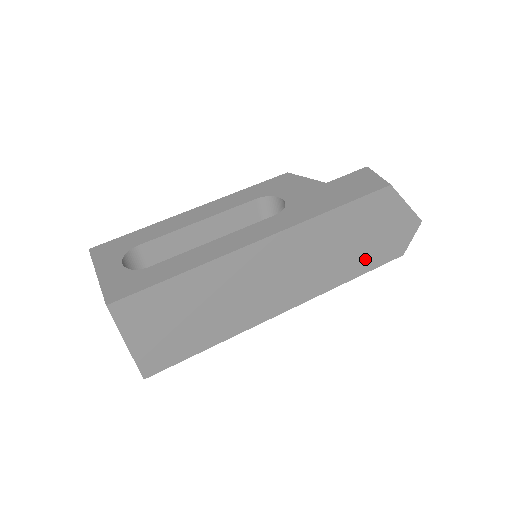
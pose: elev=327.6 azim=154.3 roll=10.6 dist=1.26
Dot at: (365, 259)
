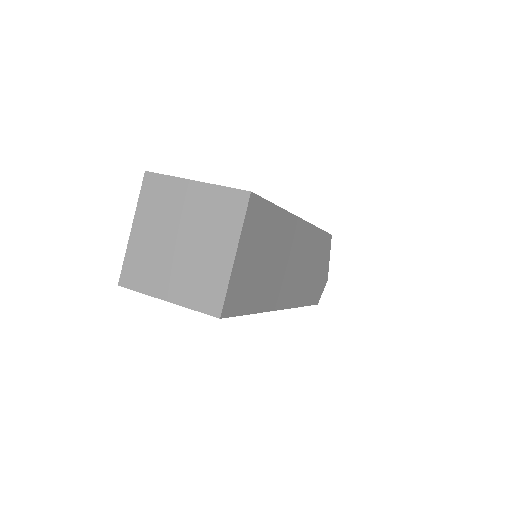
Dot at: (312, 291)
